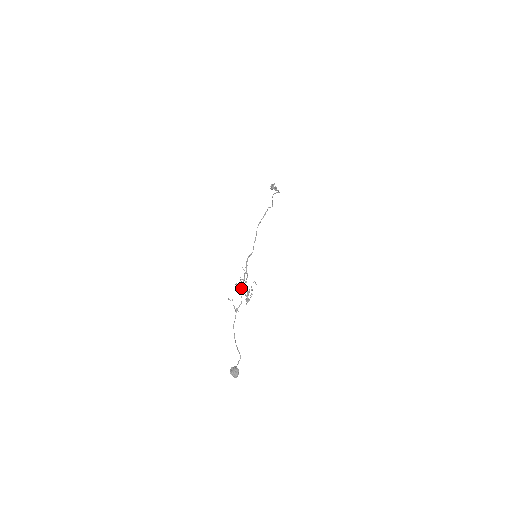
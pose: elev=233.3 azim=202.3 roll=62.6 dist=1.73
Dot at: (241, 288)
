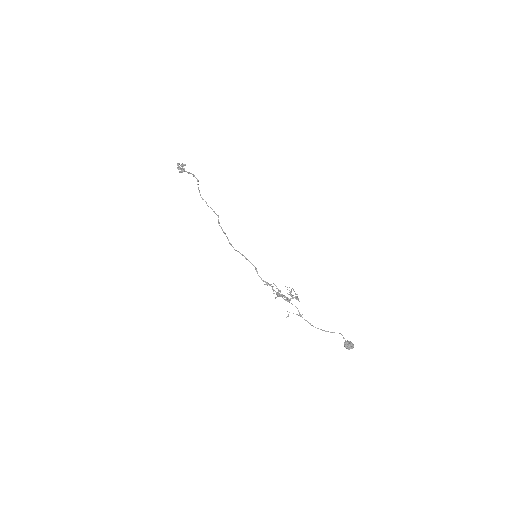
Dot at: occluded
